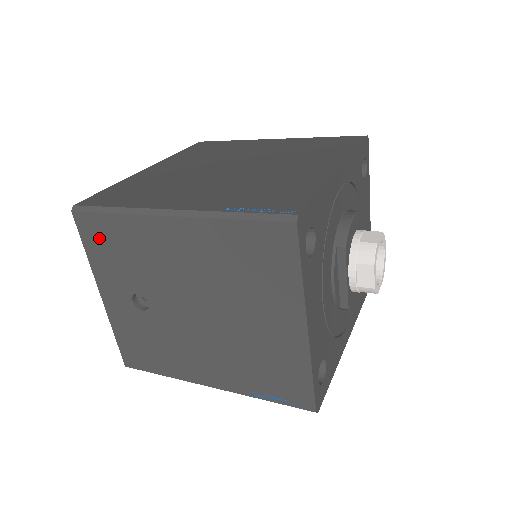
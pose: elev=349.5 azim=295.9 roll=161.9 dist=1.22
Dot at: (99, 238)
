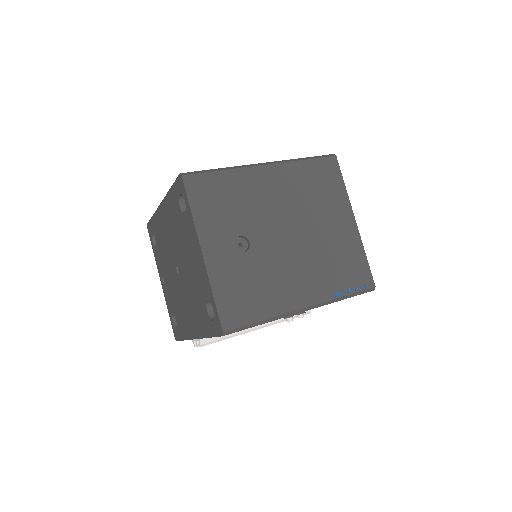
Dot at: (207, 194)
